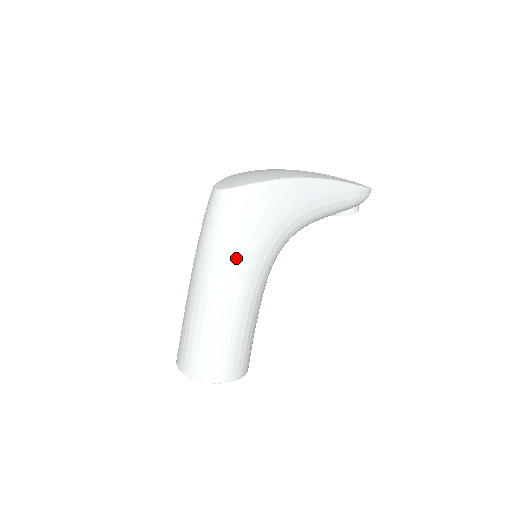
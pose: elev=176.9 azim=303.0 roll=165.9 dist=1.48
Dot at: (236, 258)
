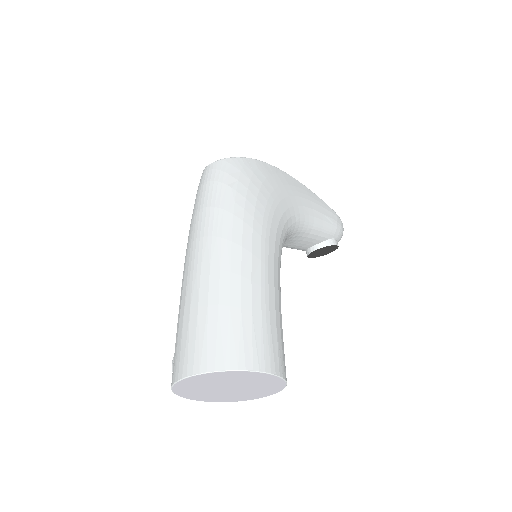
Dot at: (248, 211)
